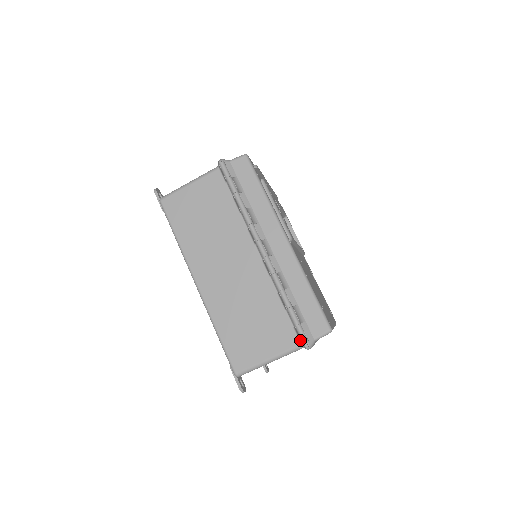
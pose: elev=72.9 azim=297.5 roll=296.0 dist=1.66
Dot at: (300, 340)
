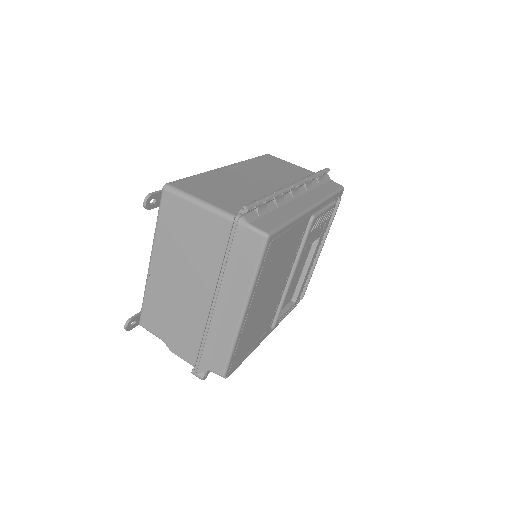
Dot at: (240, 212)
